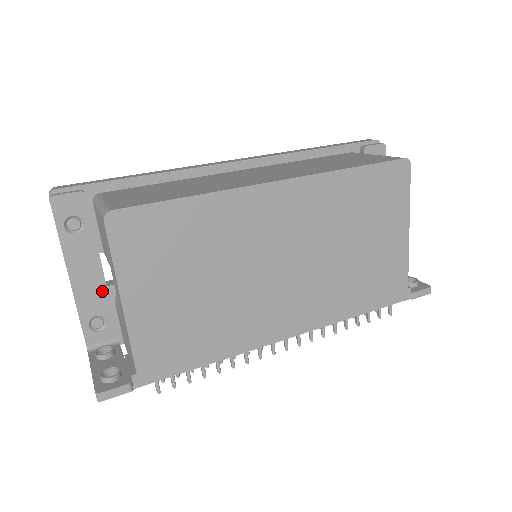
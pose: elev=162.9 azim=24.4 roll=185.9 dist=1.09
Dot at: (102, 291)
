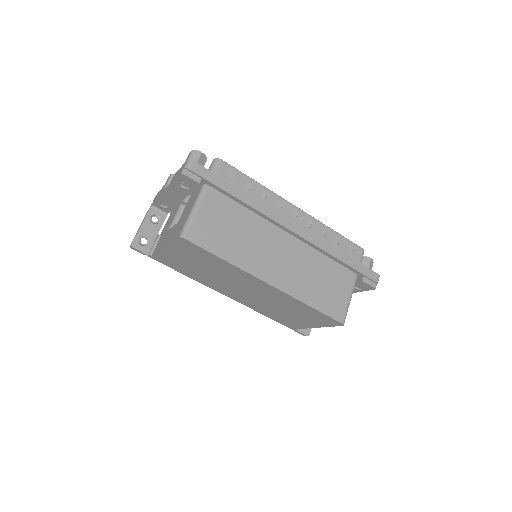
Dot at: (176, 203)
